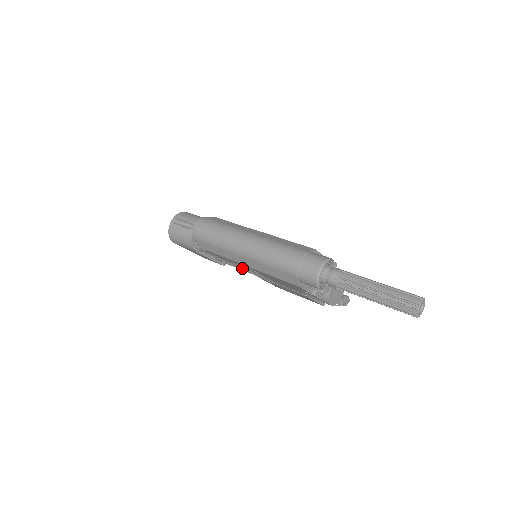
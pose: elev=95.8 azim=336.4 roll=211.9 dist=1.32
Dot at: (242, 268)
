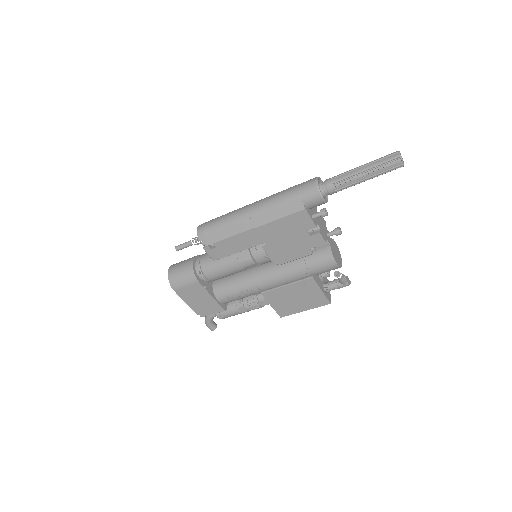
Dot at: (245, 287)
